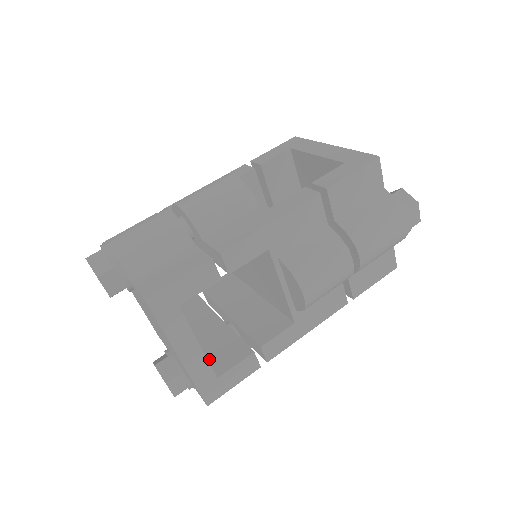
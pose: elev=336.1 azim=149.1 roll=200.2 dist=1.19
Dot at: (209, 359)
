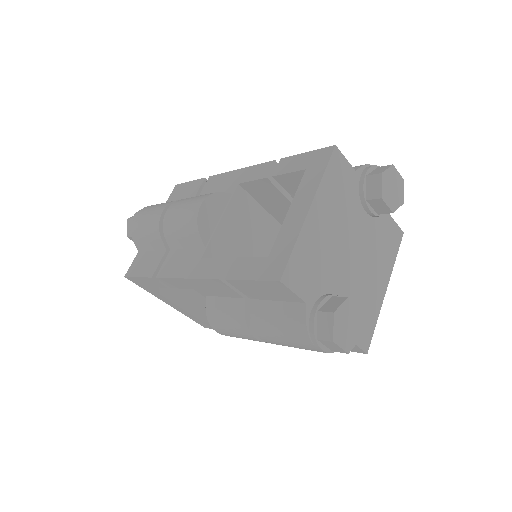
Dot at: occluded
